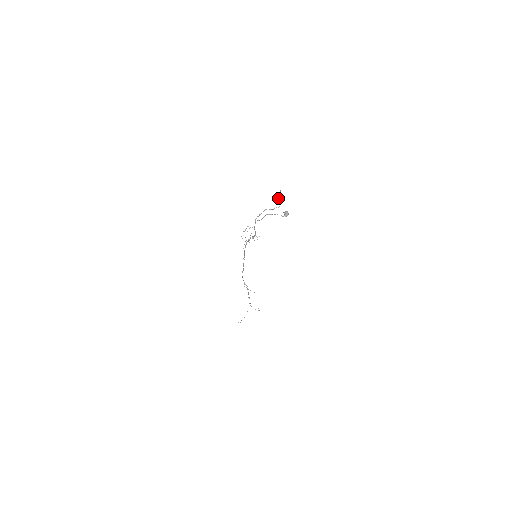
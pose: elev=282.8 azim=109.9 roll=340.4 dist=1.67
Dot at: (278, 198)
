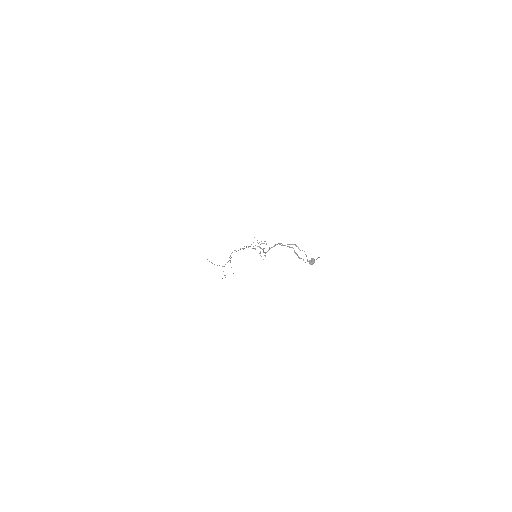
Dot at: (311, 258)
